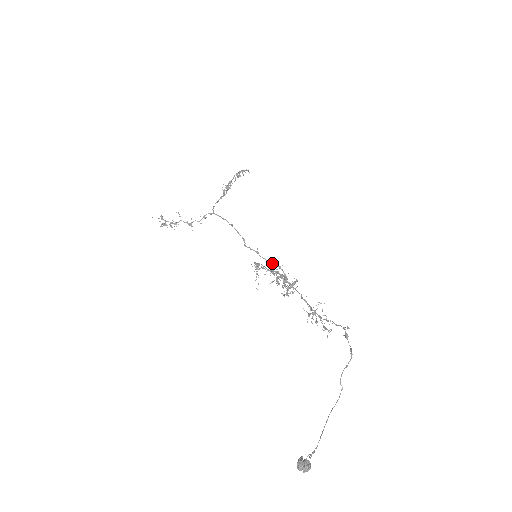
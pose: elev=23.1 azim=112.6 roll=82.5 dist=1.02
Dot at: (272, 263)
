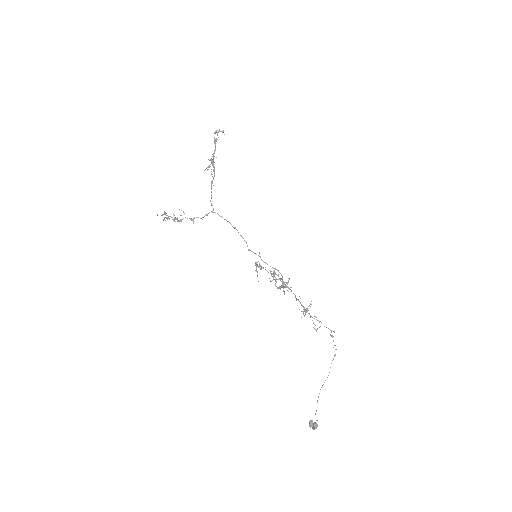
Dot at: (273, 268)
